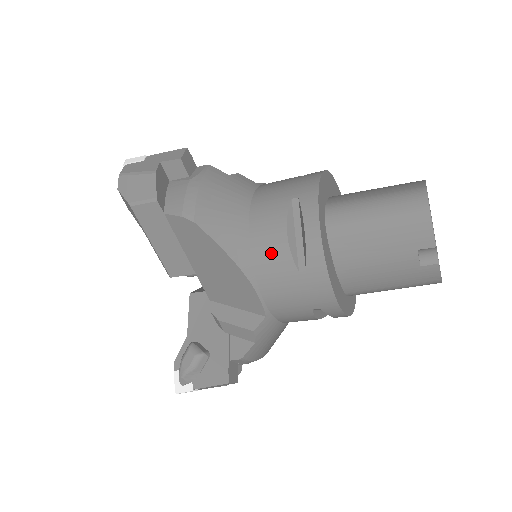
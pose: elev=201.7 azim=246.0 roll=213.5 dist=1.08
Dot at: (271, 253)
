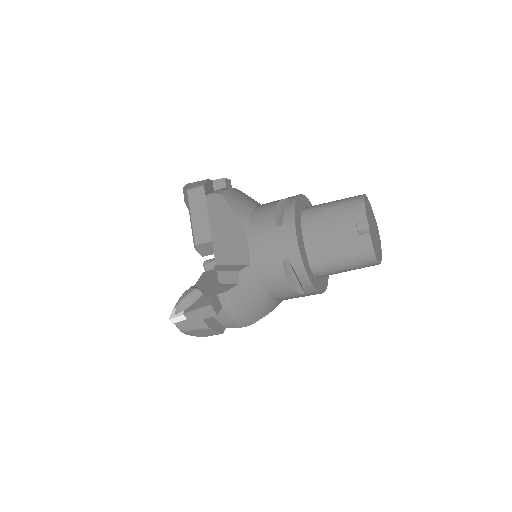
Dot at: (263, 218)
